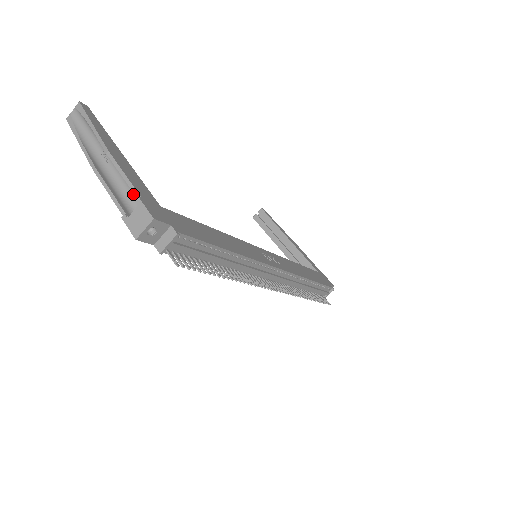
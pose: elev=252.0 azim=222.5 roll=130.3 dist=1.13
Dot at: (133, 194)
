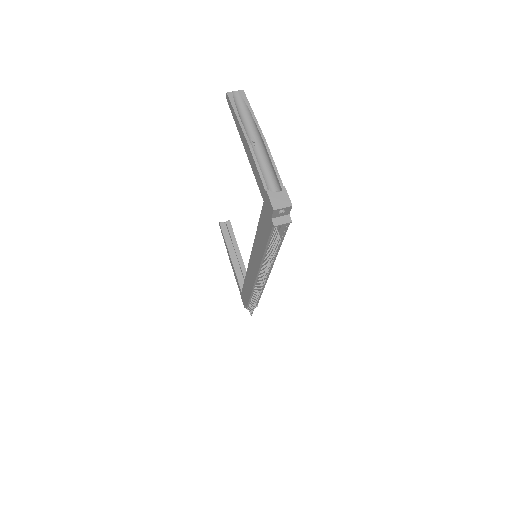
Dot at: (269, 178)
